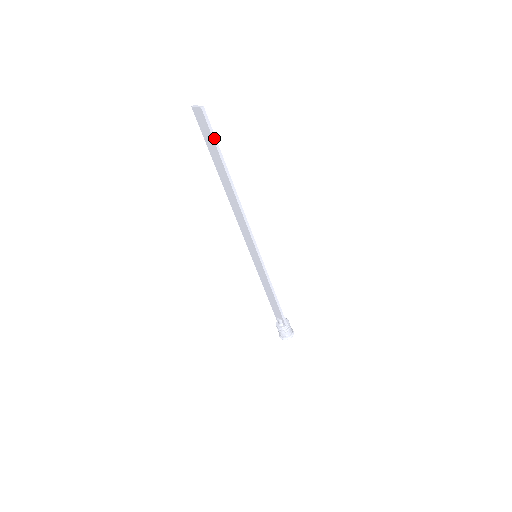
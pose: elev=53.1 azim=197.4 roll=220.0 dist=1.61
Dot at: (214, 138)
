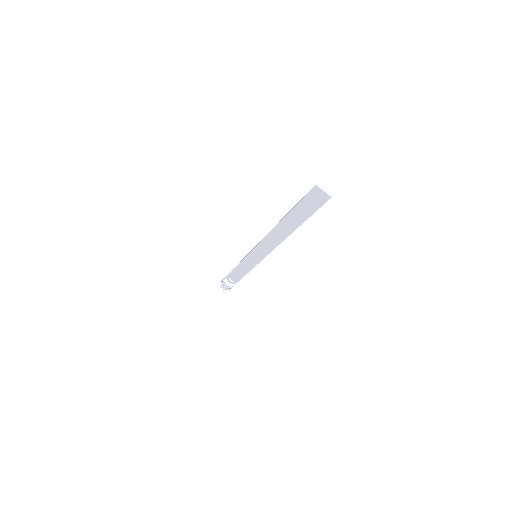
Dot at: (316, 210)
